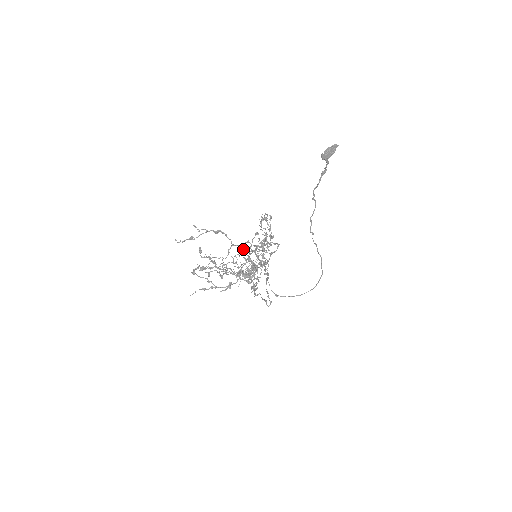
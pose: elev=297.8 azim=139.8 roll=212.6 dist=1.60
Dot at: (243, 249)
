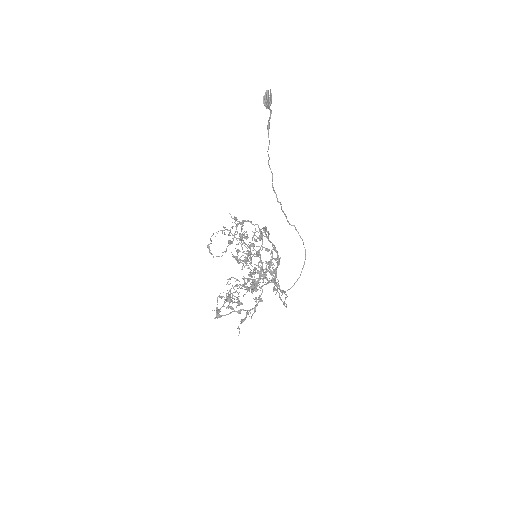
Dot at: (267, 231)
